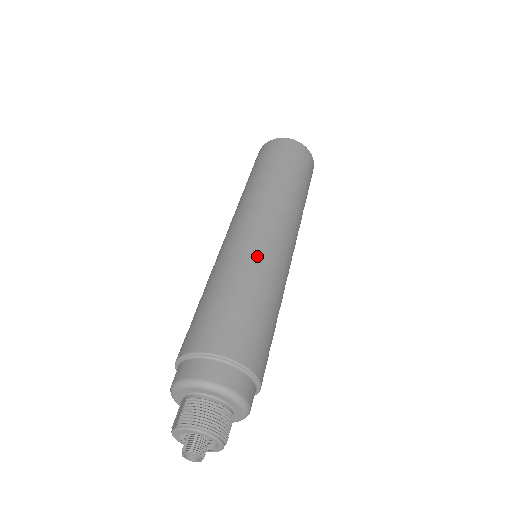
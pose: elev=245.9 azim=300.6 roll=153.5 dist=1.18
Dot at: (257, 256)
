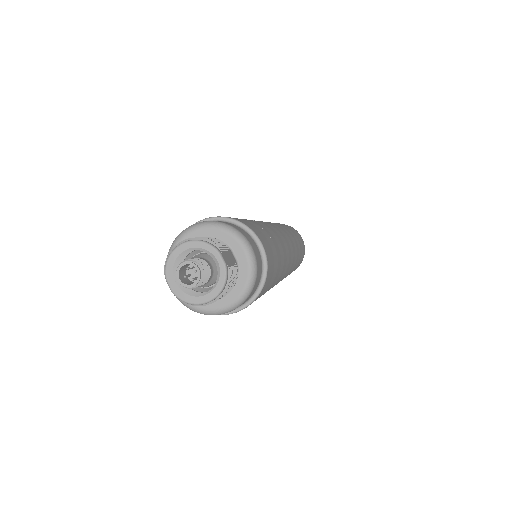
Dot at: occluded
